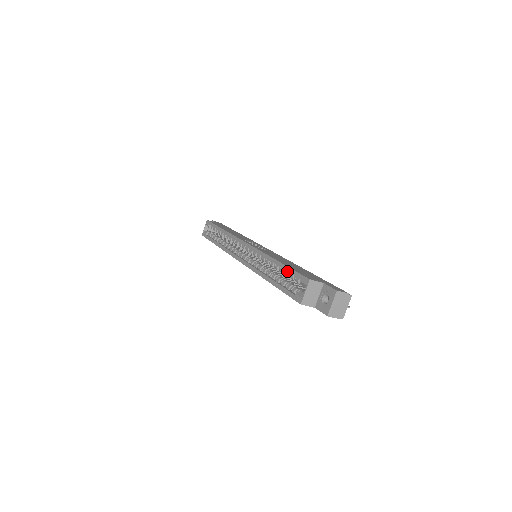
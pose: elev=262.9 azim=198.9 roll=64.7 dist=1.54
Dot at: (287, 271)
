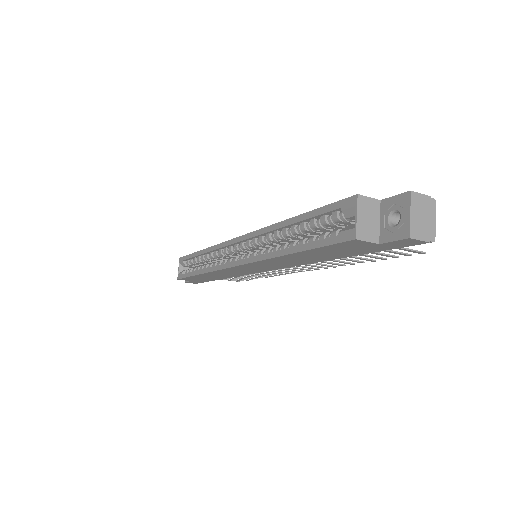
Dot at: (313, 216)
